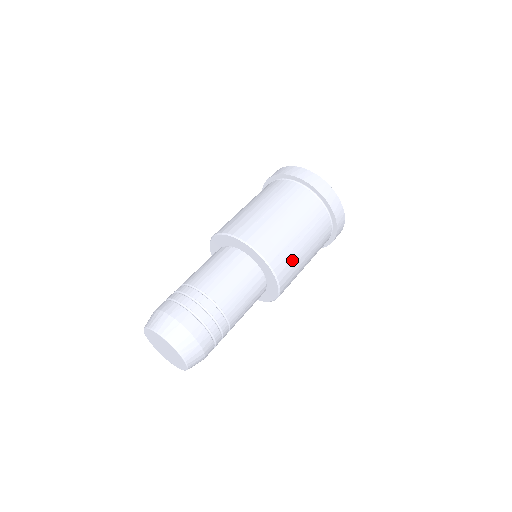
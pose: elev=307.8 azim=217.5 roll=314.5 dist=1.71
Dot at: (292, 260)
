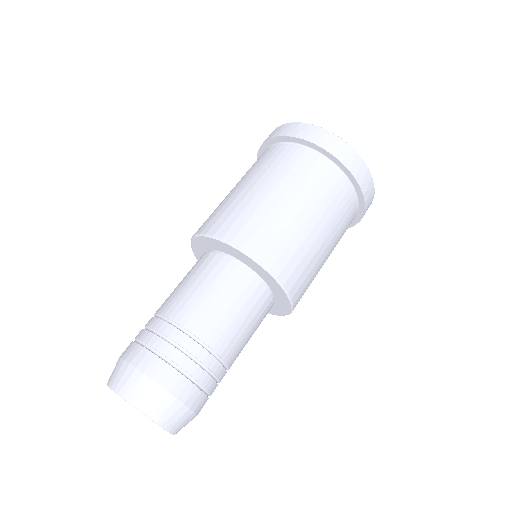
Dot at: (290, 242)
